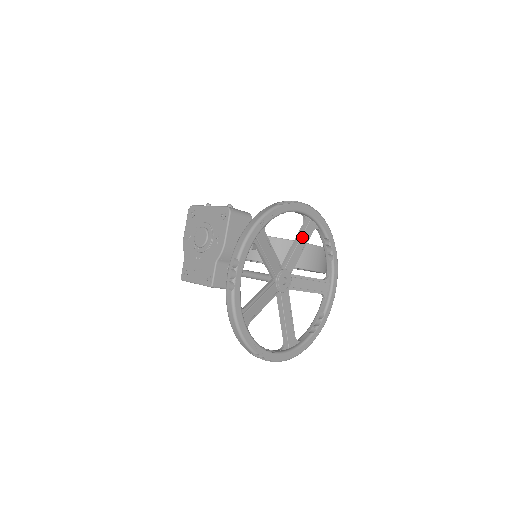
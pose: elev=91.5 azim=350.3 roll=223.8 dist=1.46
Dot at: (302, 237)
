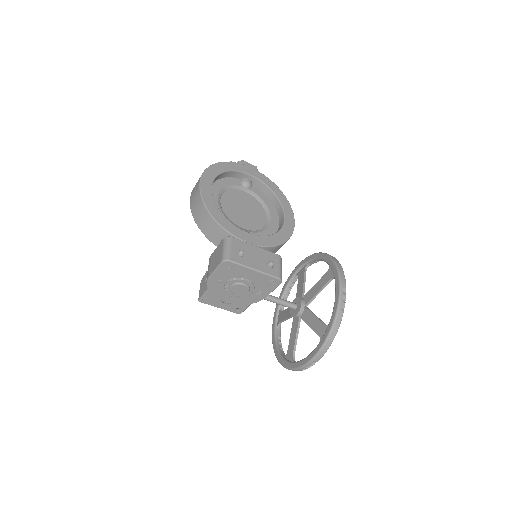
Dot at: (325, 285)
